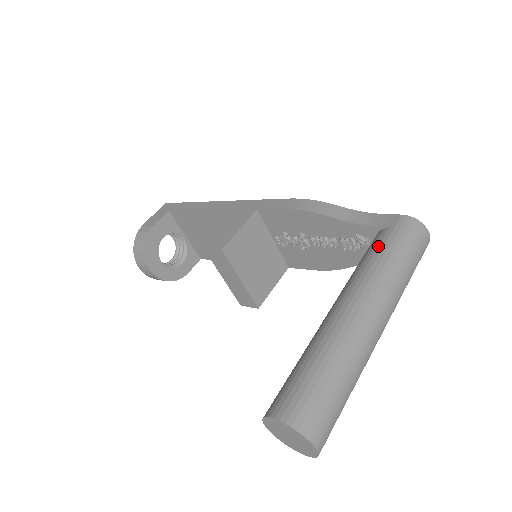
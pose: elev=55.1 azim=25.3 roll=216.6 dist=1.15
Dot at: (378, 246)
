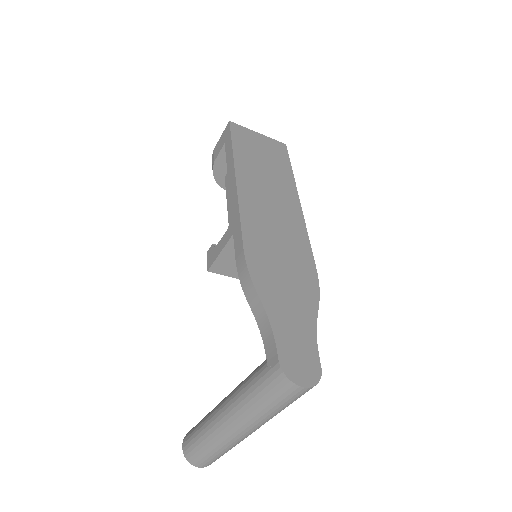
Dot at: (253, 379)
